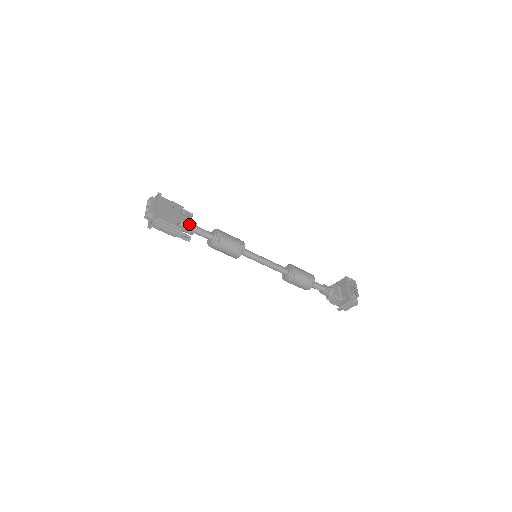
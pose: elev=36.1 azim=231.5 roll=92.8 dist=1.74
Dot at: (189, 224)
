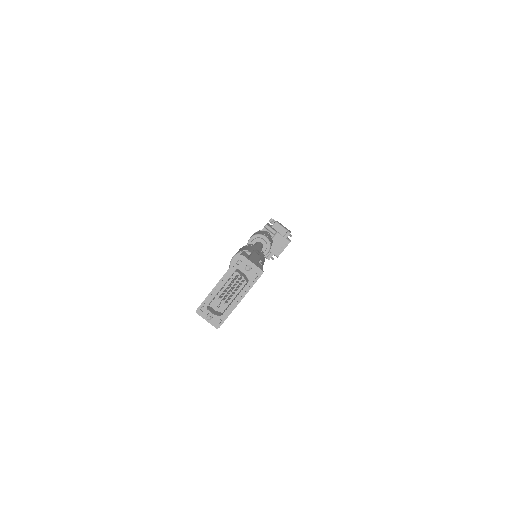
Dot at: occluded
